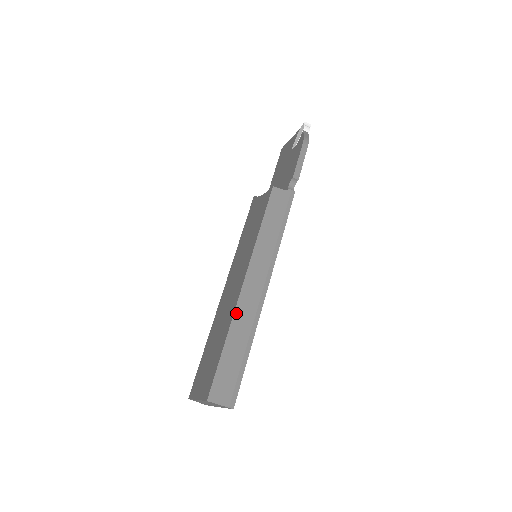
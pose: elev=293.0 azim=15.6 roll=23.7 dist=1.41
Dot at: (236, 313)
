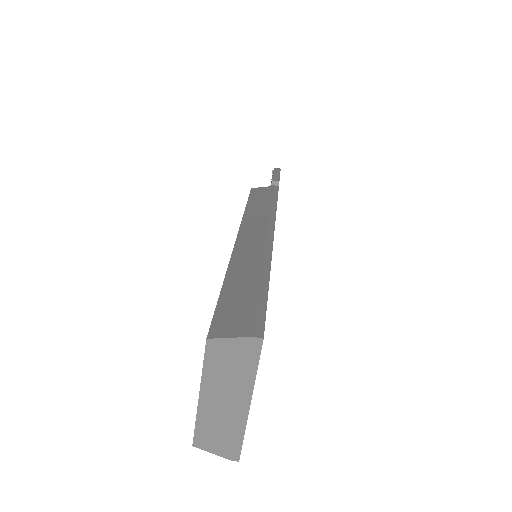
Dot at: (234, 256)
